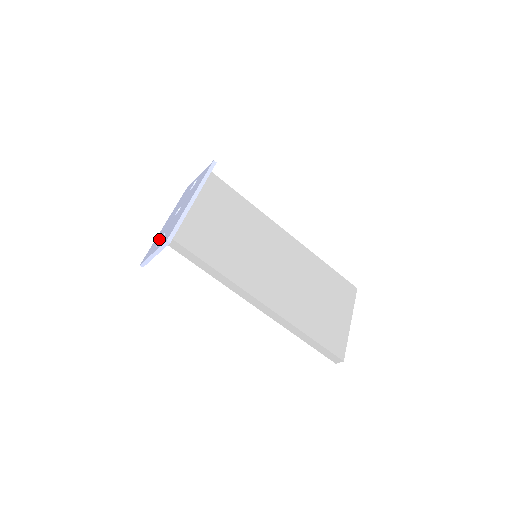
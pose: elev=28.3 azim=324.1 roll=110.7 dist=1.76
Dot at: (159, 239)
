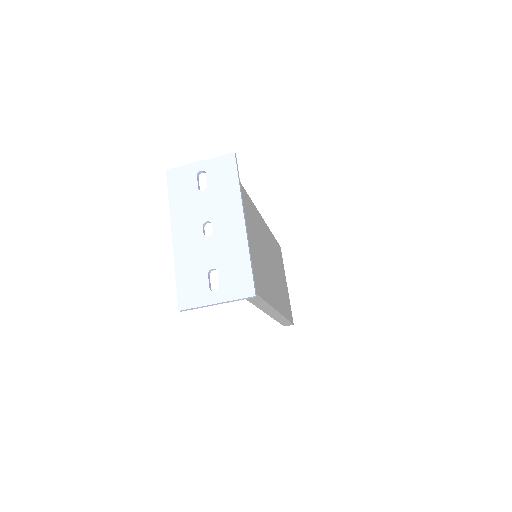
Dot at: (203, 275)
